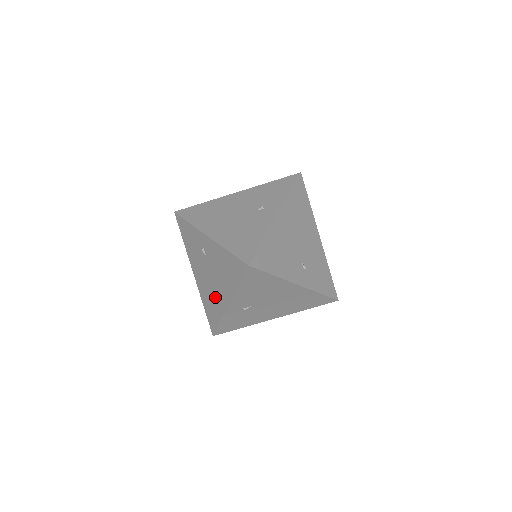
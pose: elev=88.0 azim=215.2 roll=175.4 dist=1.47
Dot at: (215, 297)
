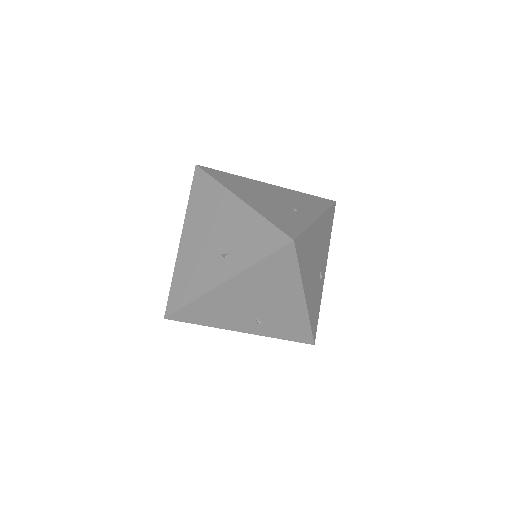
Dot at: occluded
